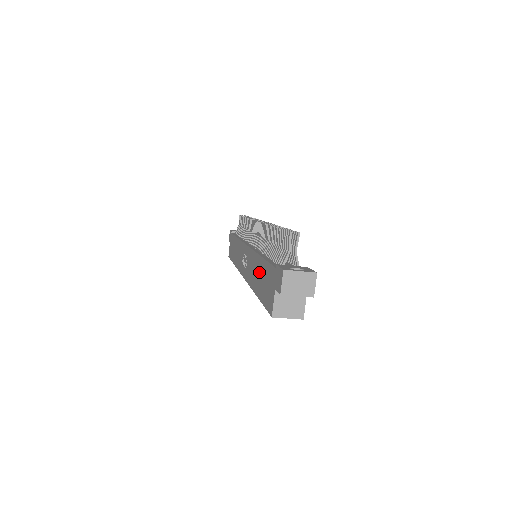
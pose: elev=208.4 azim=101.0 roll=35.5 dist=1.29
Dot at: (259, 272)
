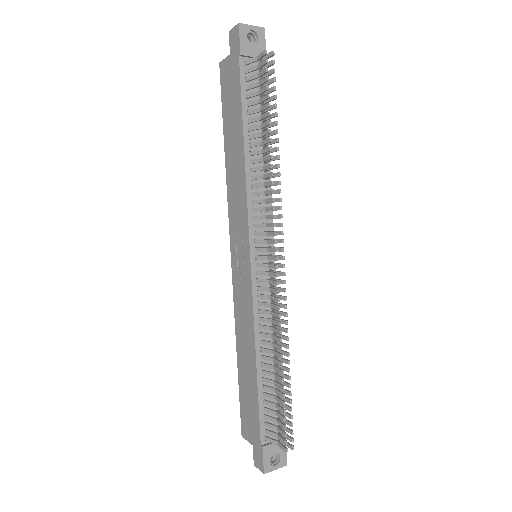
Dot at: (248, 369)
